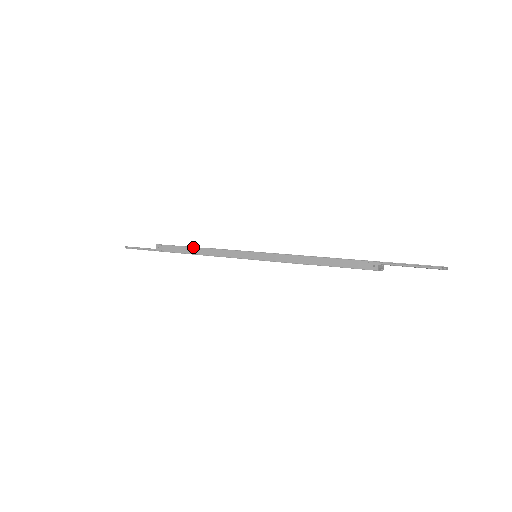
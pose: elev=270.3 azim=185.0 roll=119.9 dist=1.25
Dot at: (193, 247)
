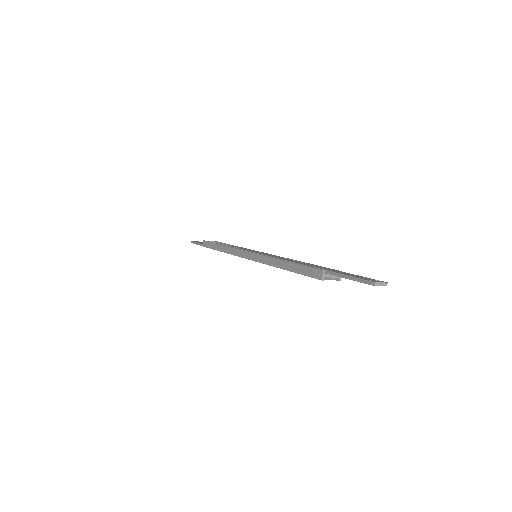
Dot at: (219, 245)
